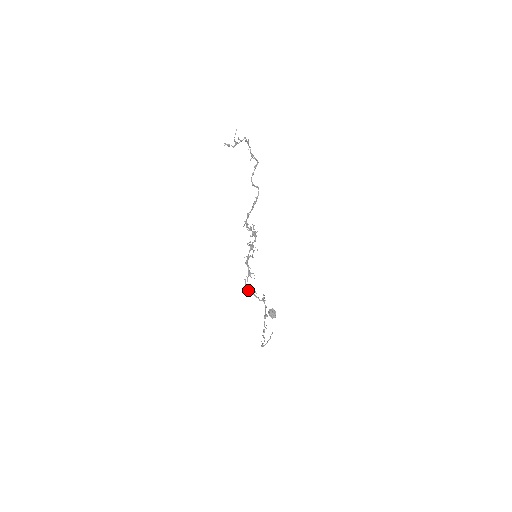
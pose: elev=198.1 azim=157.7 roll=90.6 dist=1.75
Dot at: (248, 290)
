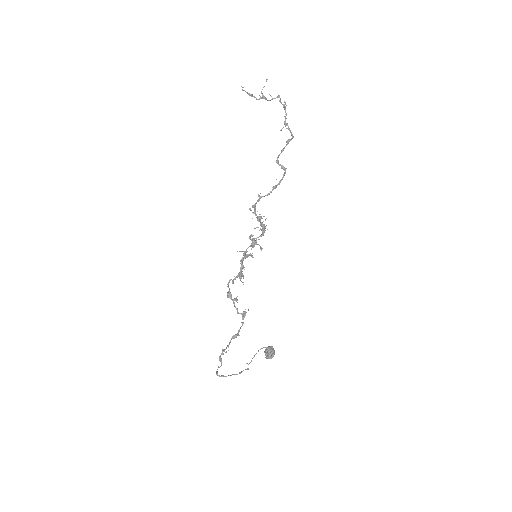
Dot at: (229, 294)
